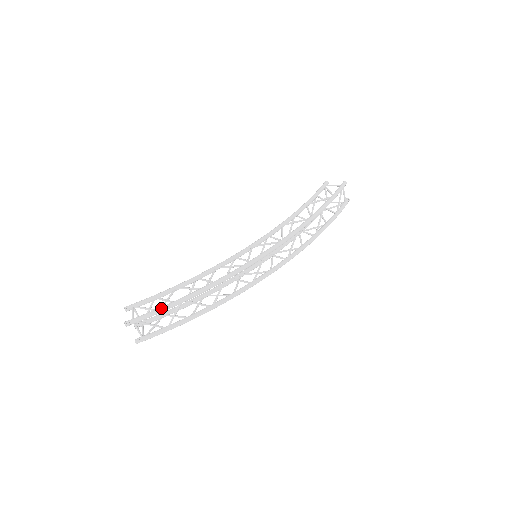
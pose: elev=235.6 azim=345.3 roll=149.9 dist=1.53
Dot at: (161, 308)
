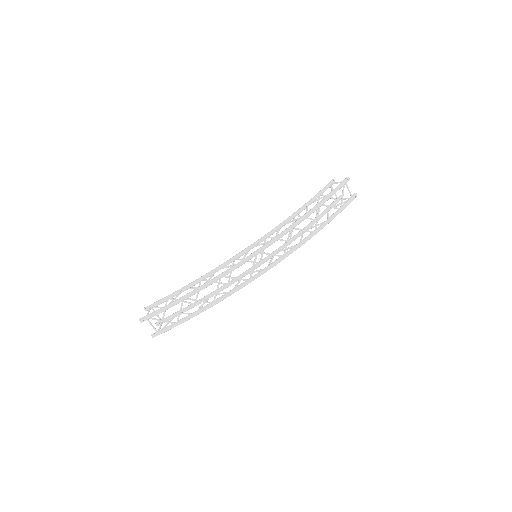
Dot at: (166, 306)
